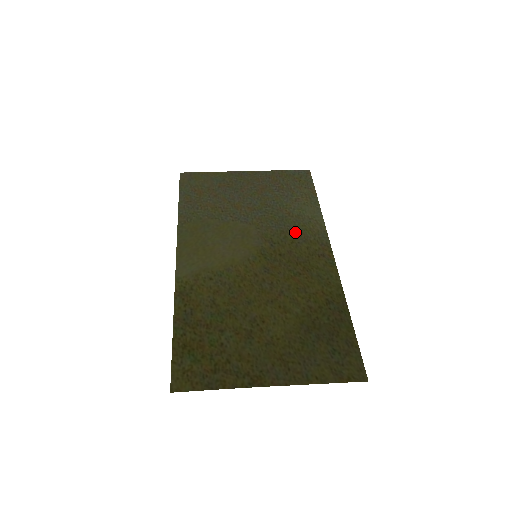
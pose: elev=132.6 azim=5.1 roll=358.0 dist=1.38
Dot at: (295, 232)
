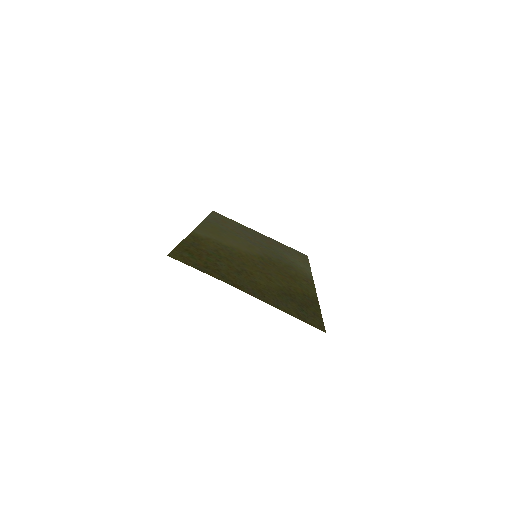
Dot at: (289, 265)
